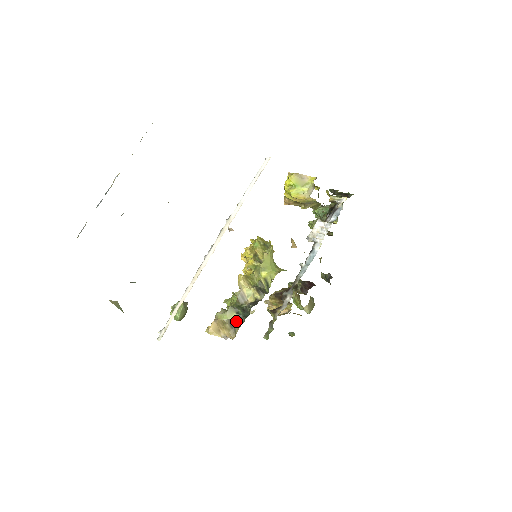
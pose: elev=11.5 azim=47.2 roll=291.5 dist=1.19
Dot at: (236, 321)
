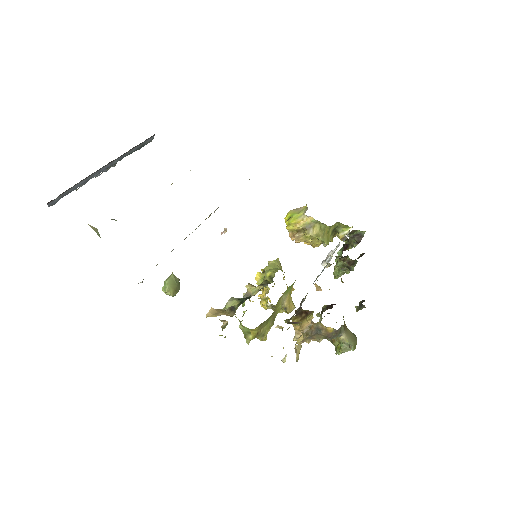
Dot at: (237, 305)
